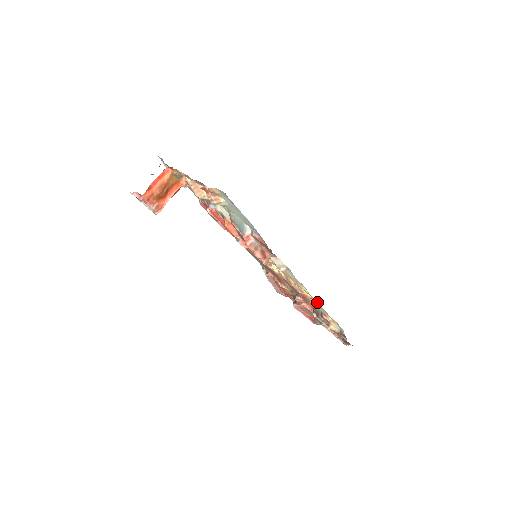
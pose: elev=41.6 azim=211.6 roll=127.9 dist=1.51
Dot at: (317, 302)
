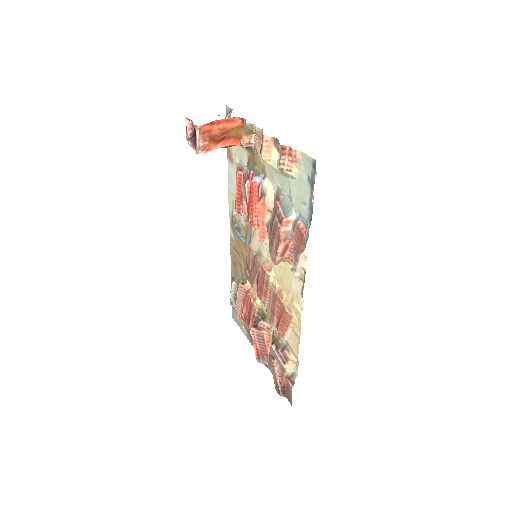
Dot at: (299, 329)
